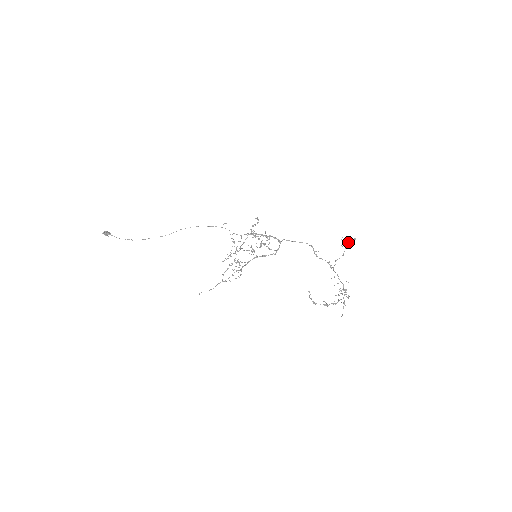
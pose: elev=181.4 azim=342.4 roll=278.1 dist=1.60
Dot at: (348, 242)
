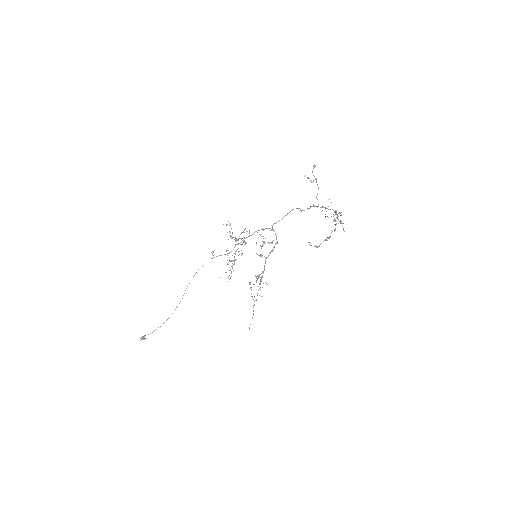
Dot at: occluded
